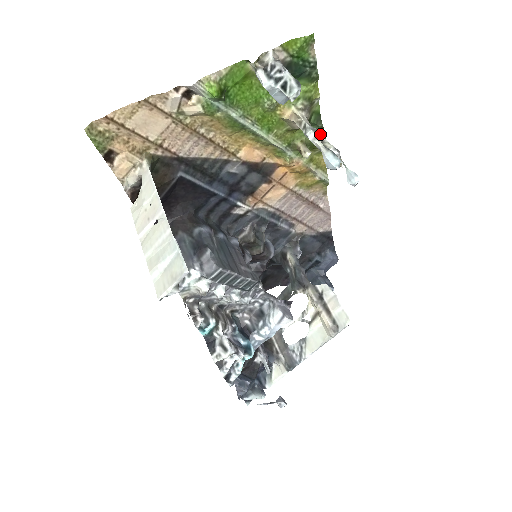
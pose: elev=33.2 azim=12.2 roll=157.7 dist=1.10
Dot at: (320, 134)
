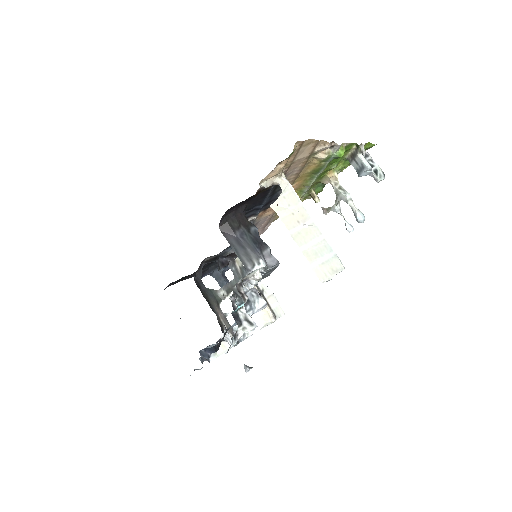
Dot at: (349, 197)
